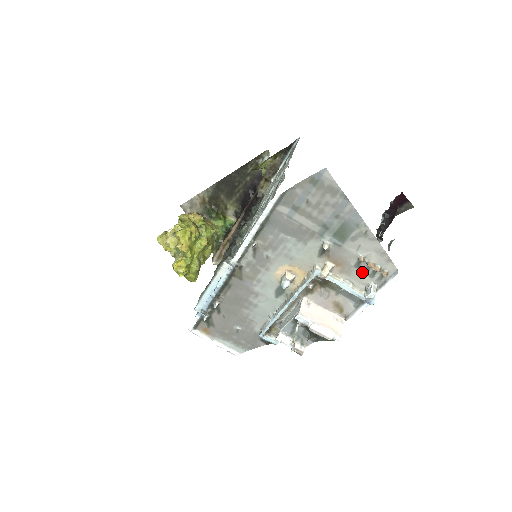
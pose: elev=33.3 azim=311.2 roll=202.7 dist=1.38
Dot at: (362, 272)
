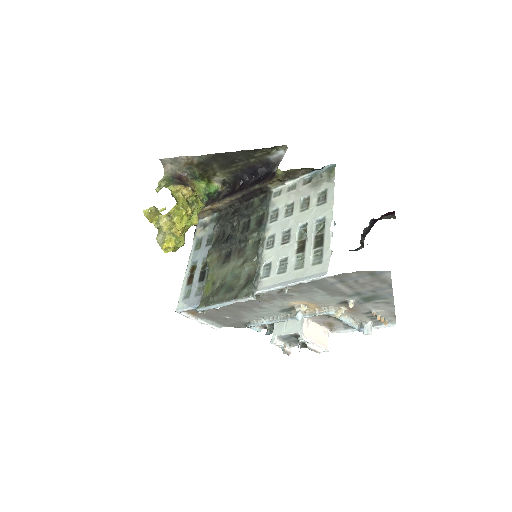
Dot at: (367, 316)
